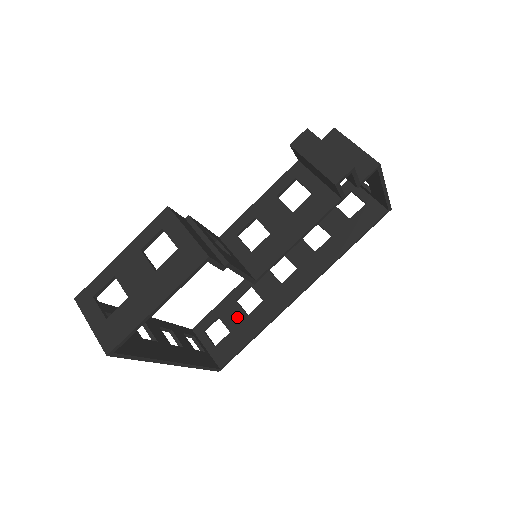
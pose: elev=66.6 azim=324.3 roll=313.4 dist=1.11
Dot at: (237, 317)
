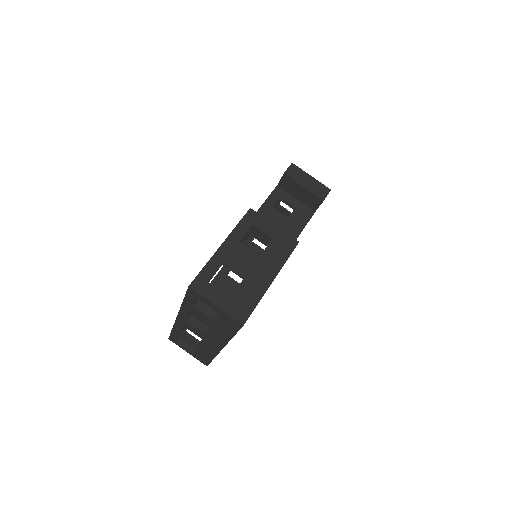
Dot at: occluded
